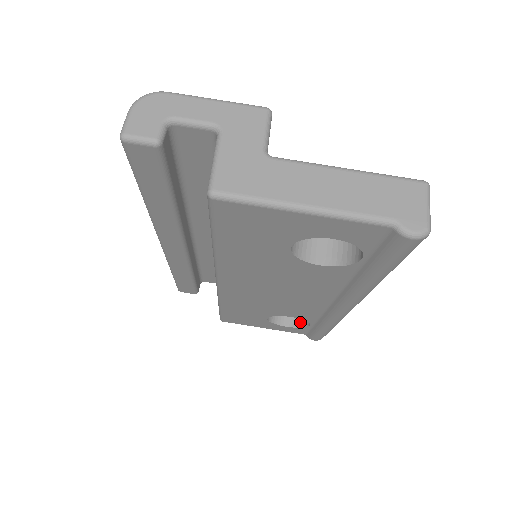
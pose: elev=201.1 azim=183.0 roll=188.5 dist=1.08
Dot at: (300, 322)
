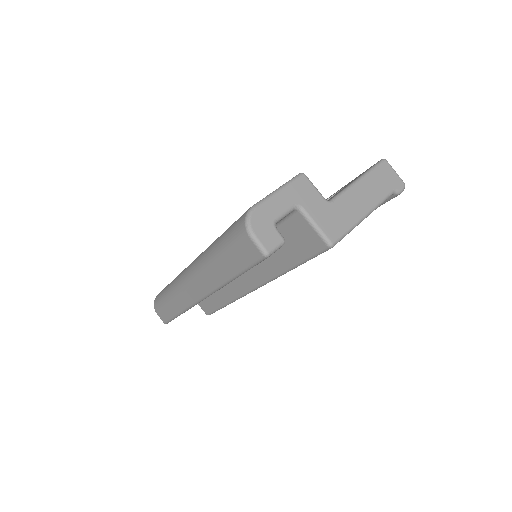
Dot at: occluded
